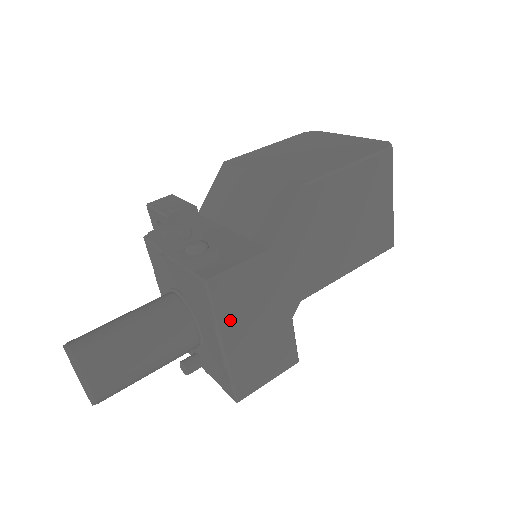
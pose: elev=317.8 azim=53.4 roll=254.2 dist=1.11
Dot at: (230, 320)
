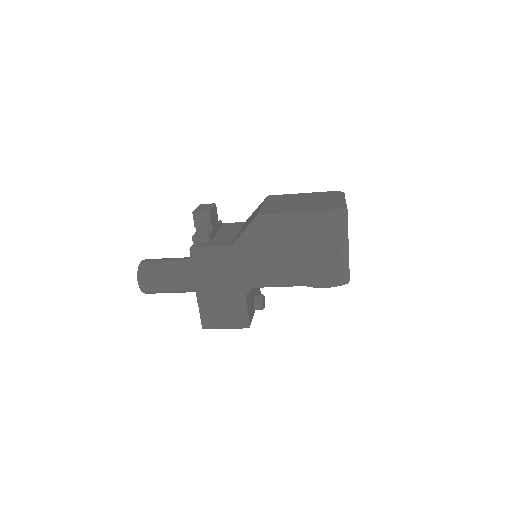
Dot at: (202, 276)
